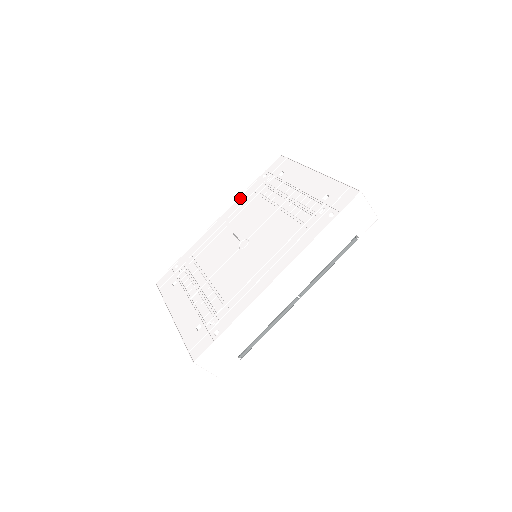
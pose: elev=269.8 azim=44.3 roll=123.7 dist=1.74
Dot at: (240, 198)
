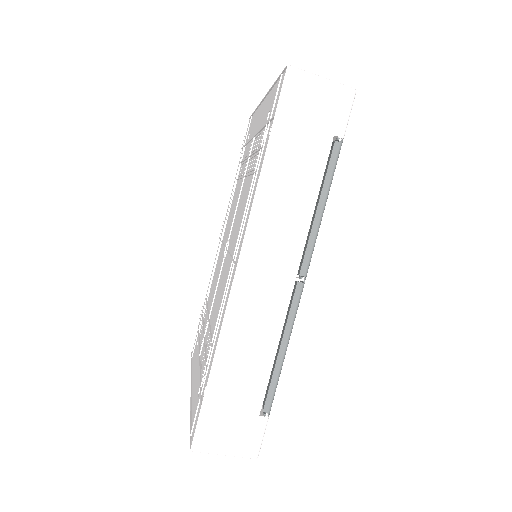
Dot at: (229, 199)
